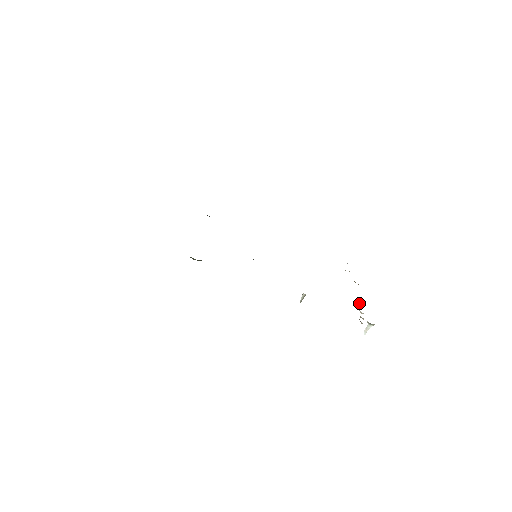
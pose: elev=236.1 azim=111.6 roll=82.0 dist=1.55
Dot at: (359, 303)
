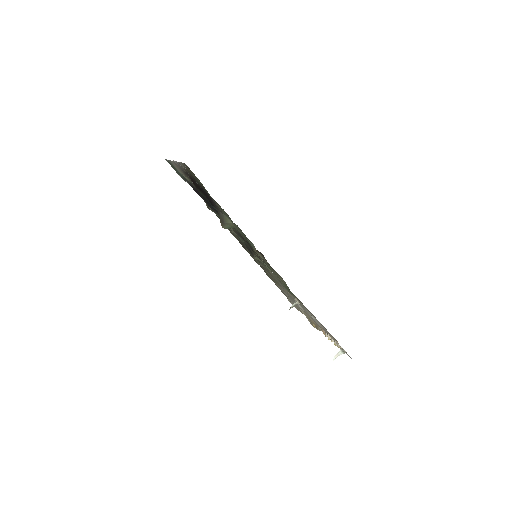
Dot at: (327, 335)
